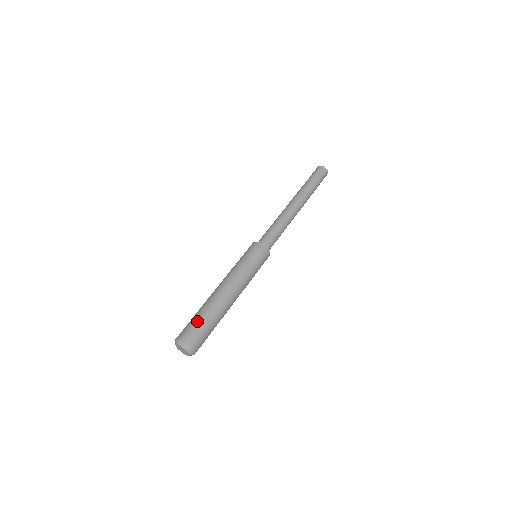
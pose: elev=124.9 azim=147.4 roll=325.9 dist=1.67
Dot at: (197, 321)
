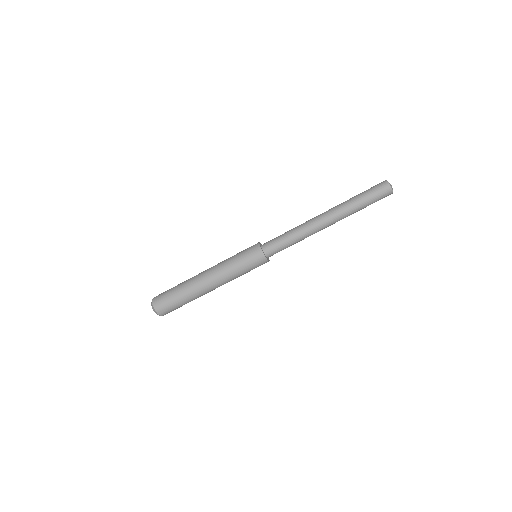
Dot at: (171, 292)
